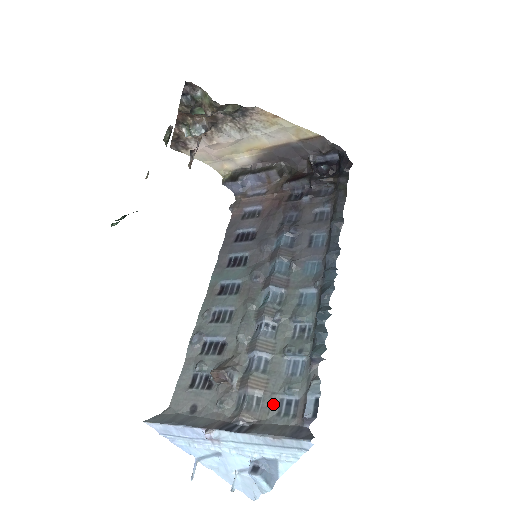
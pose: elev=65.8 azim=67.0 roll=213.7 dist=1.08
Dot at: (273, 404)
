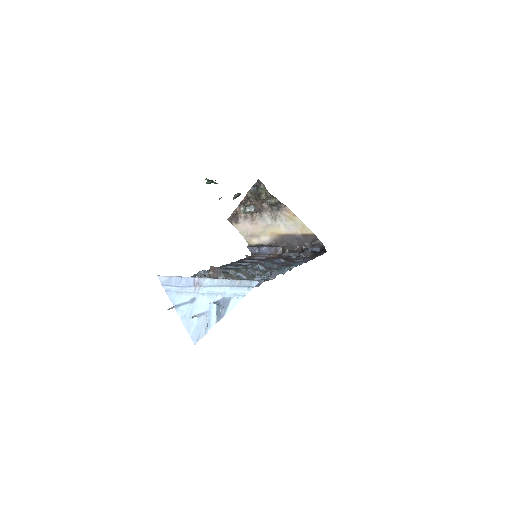
Dot at: occluded
